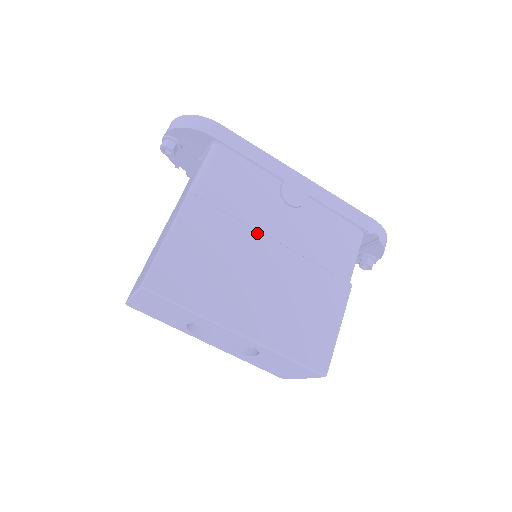
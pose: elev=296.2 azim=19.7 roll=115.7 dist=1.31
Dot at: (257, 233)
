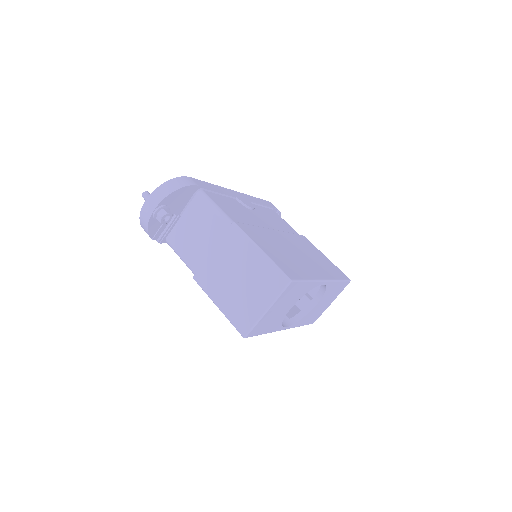
Dot at: (267, 229)
